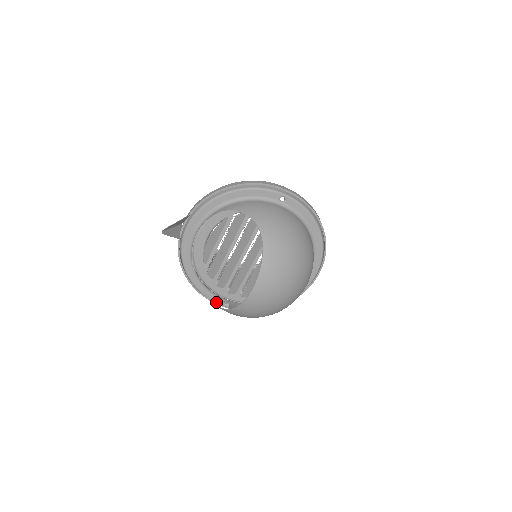
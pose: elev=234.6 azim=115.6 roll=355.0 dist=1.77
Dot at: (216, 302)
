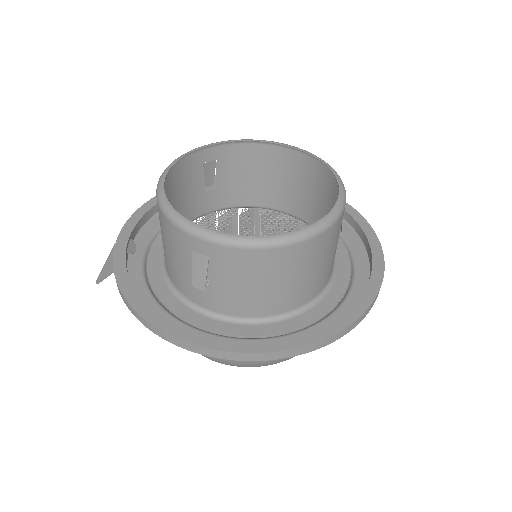
Dot at: occluded
